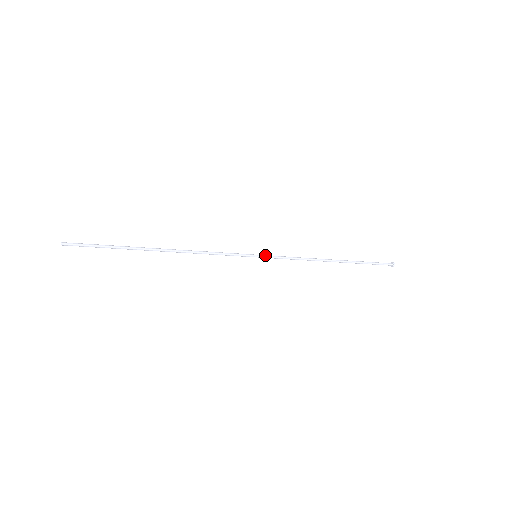
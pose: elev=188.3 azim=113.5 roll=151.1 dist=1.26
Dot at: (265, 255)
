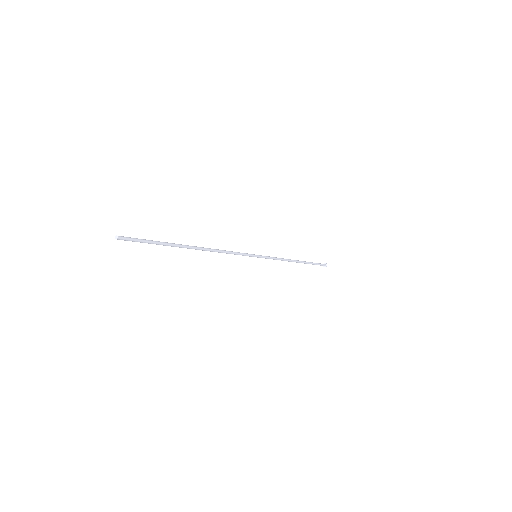
Dot at: (261, 255)
